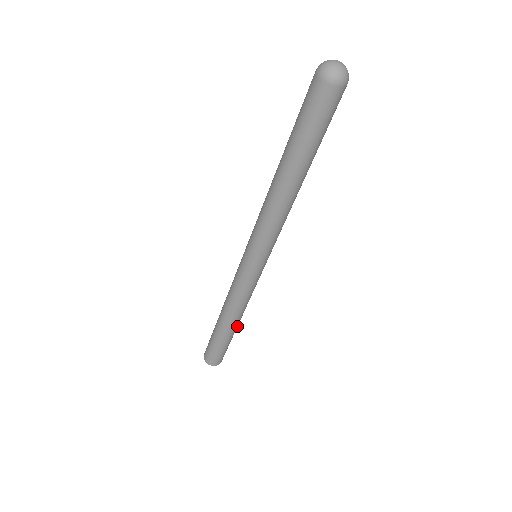
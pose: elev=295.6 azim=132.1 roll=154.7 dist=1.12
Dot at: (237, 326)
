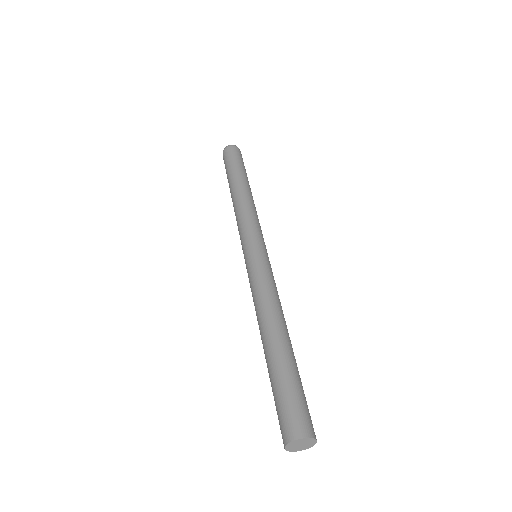
Dot at: occluded
